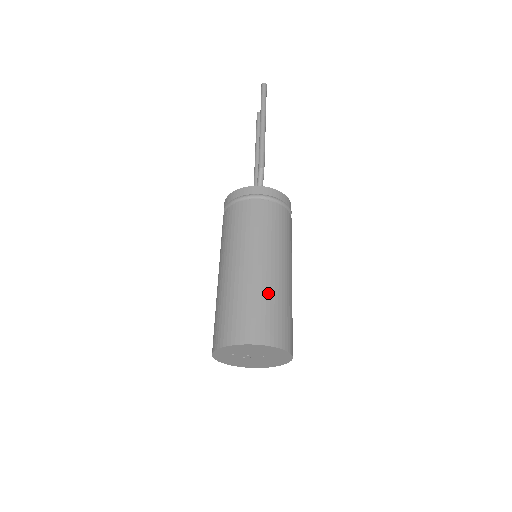
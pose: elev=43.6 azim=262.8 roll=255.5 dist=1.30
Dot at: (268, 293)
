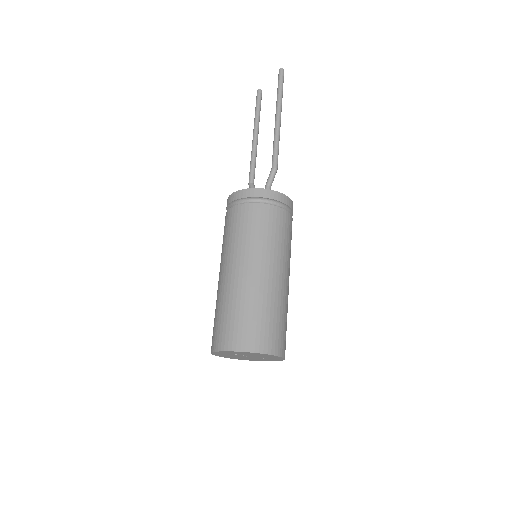
Dot at: (279, 305)
